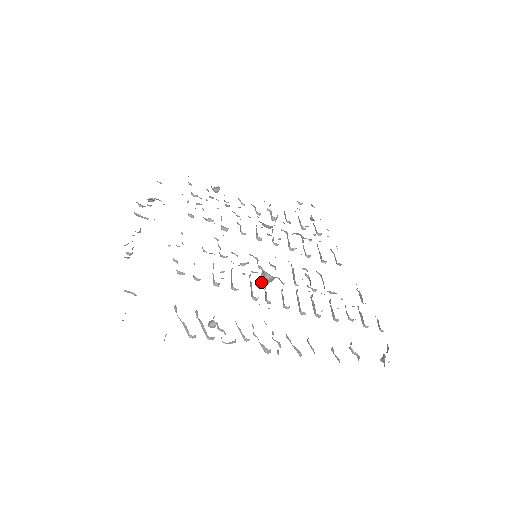
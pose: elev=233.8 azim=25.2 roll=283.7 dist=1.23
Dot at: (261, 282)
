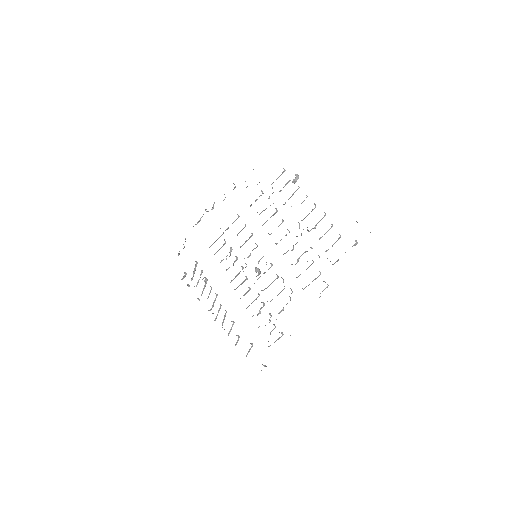
Dot at: occluded
